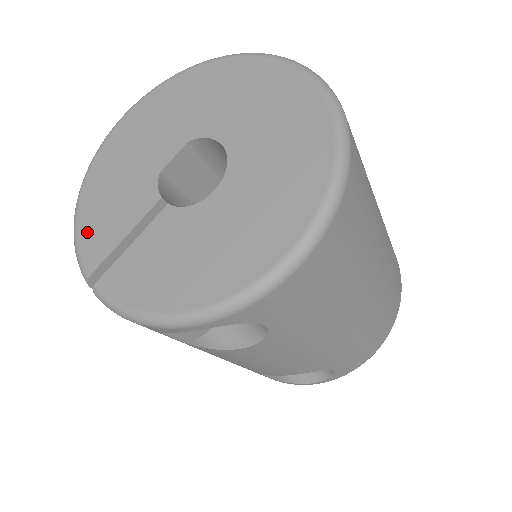
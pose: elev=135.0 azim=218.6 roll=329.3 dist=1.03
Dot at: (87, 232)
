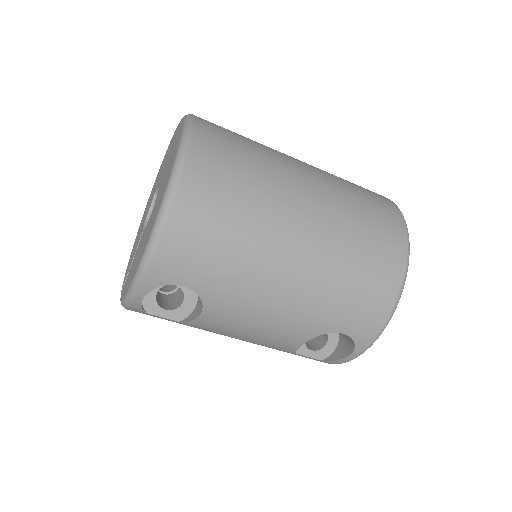
Dot at: occluded
